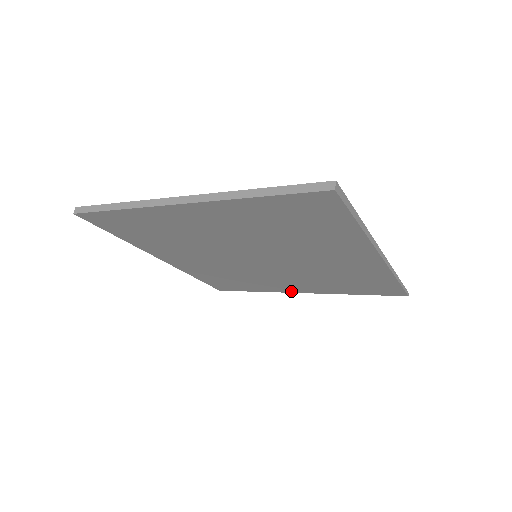
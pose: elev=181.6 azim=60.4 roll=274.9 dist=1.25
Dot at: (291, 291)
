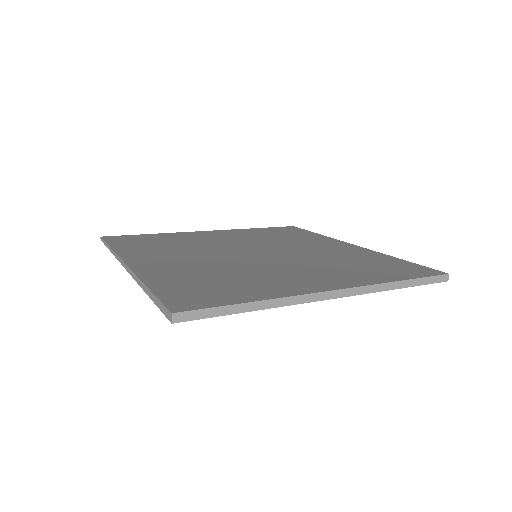
Dot at: occluded
